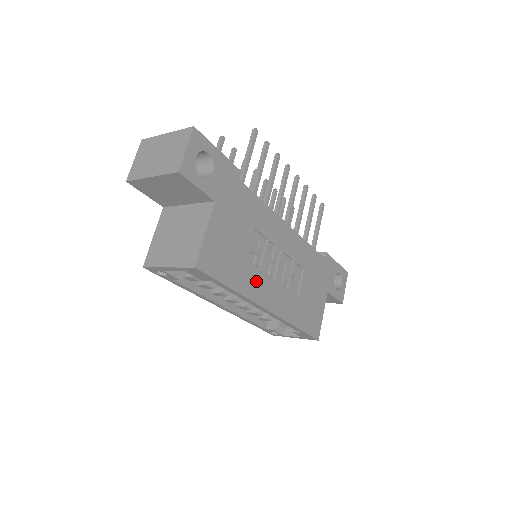
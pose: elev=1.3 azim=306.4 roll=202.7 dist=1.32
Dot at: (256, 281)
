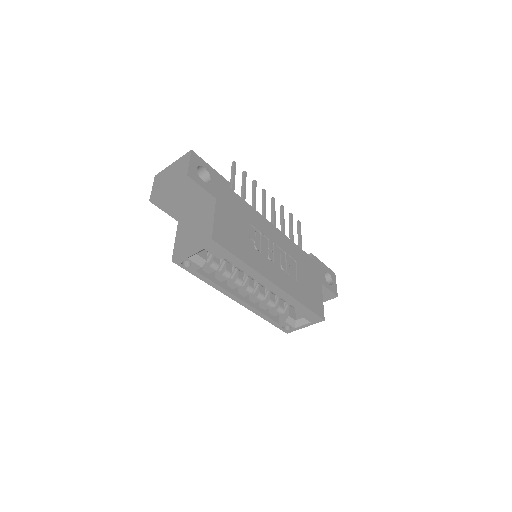
Dot at: (260, 260)
